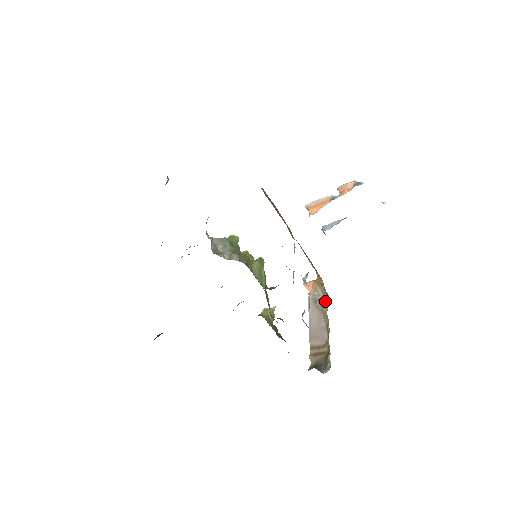
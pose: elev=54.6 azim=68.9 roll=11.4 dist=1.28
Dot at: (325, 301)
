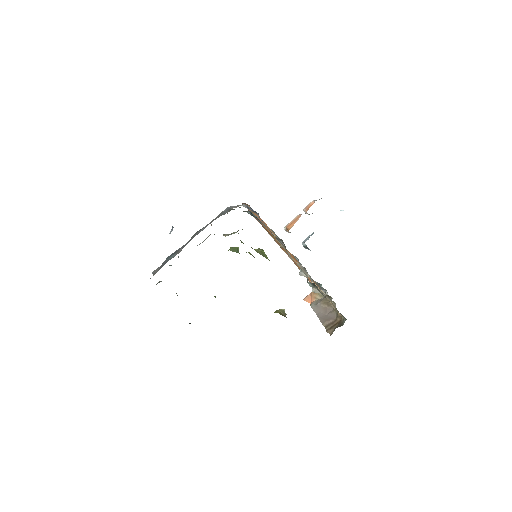
Dot at: (325, 297)
